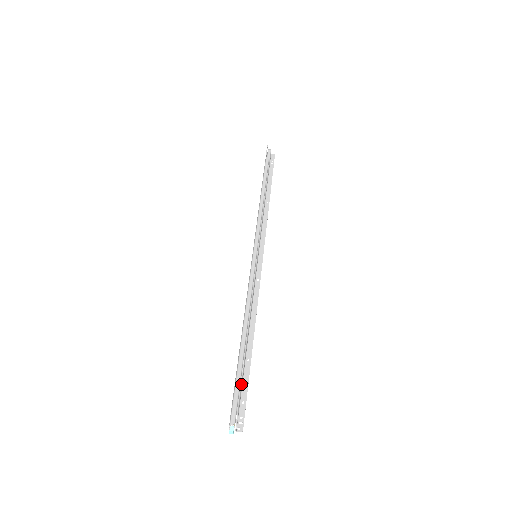
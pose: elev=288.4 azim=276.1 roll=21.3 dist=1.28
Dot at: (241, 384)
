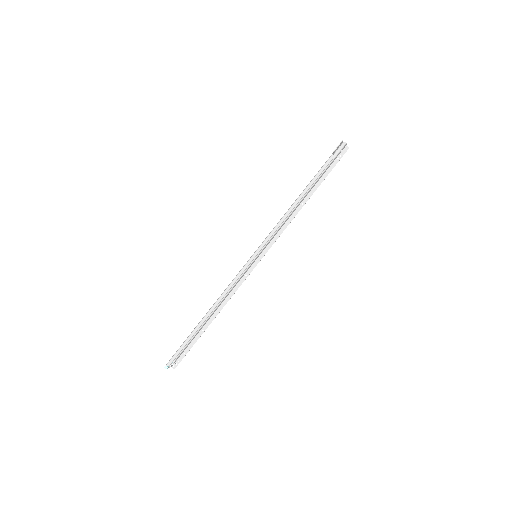
Dot at: (187, 345)
